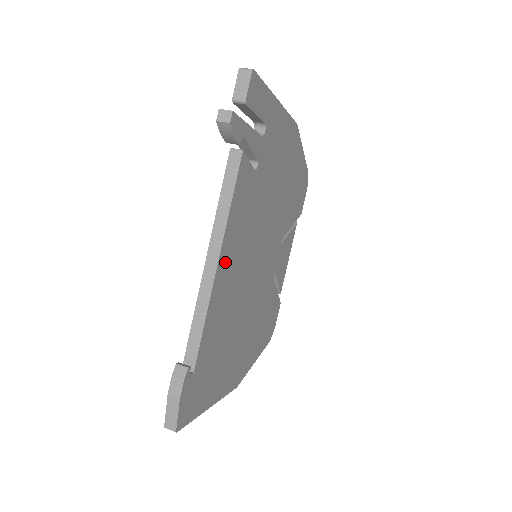
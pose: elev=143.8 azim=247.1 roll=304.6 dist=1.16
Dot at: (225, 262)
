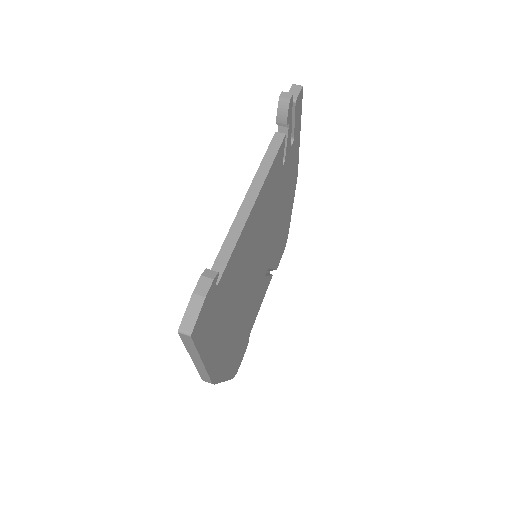
Dot at: (256, 211)
